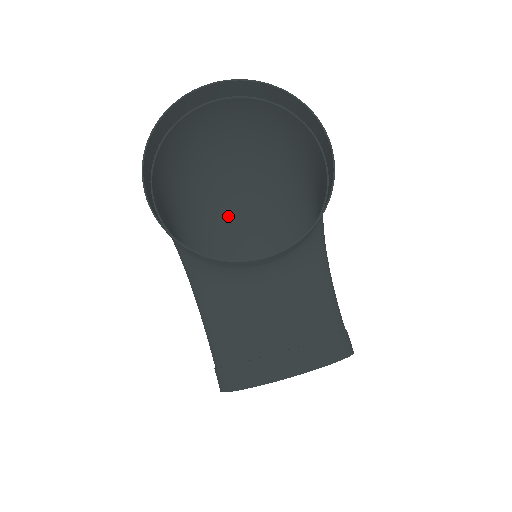
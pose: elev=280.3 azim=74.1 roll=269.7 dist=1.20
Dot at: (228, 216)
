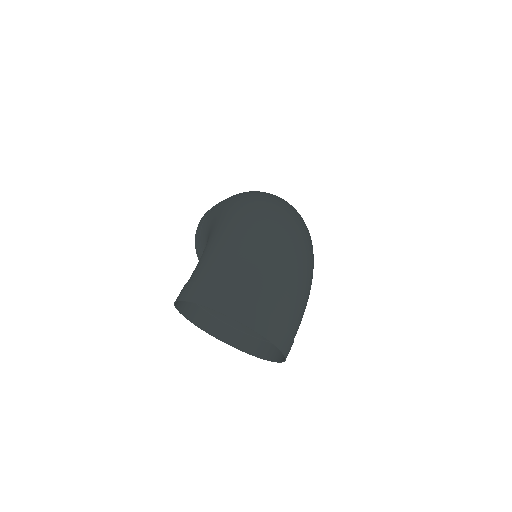
Dot at: (283, 210)
